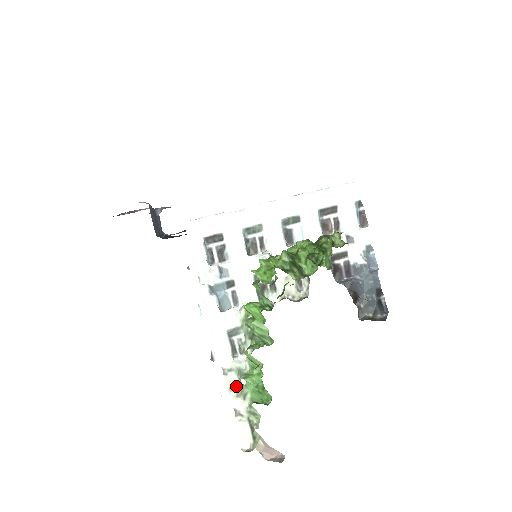
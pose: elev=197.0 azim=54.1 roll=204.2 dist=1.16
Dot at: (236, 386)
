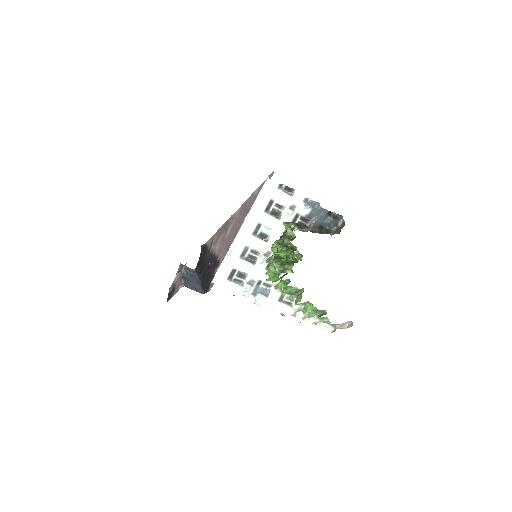
Dot at: (305, 316)
